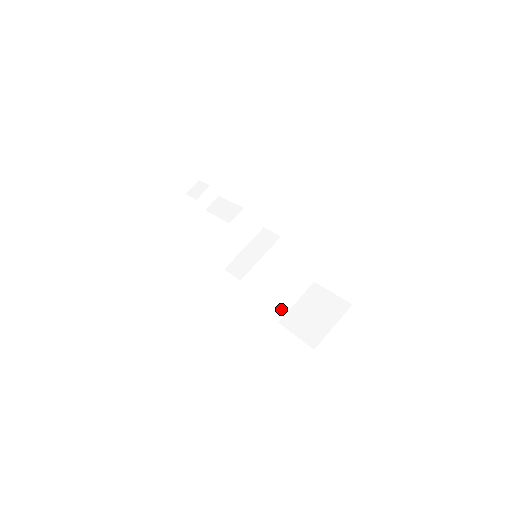
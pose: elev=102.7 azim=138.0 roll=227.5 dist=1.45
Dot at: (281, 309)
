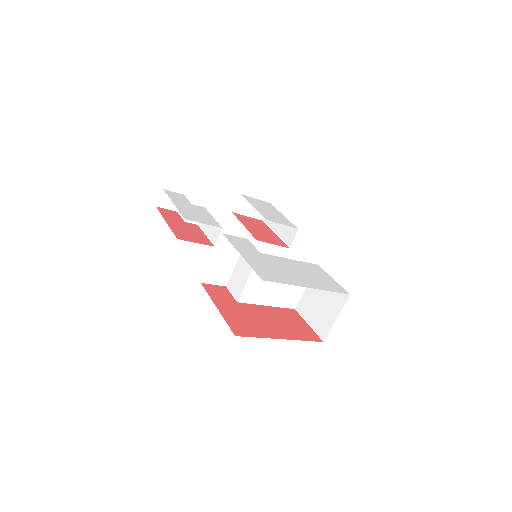
Dot at: (292, 299)
